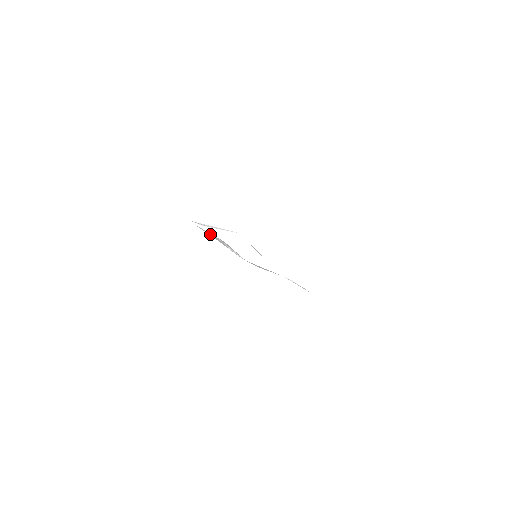
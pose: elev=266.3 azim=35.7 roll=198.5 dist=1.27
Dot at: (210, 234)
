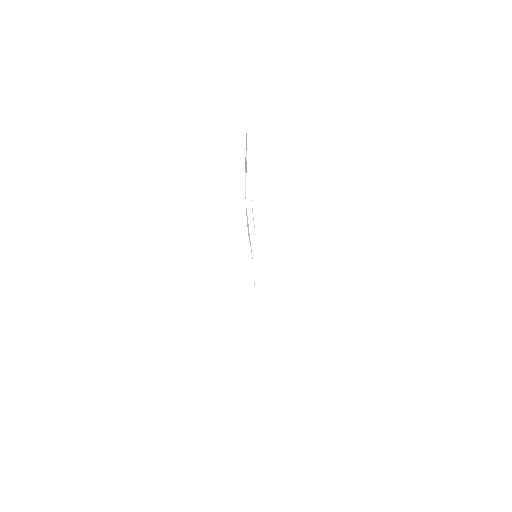
Dot at: (246, 138)
